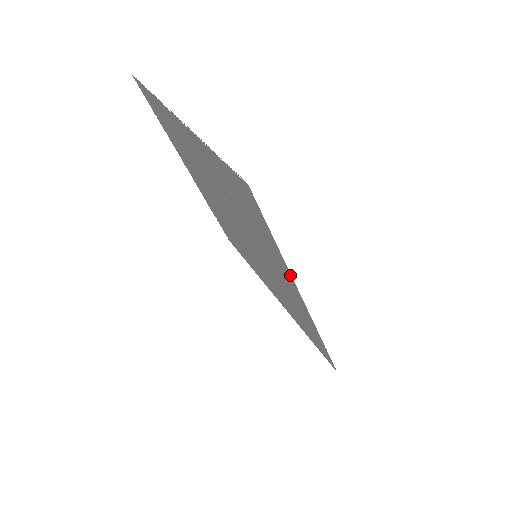
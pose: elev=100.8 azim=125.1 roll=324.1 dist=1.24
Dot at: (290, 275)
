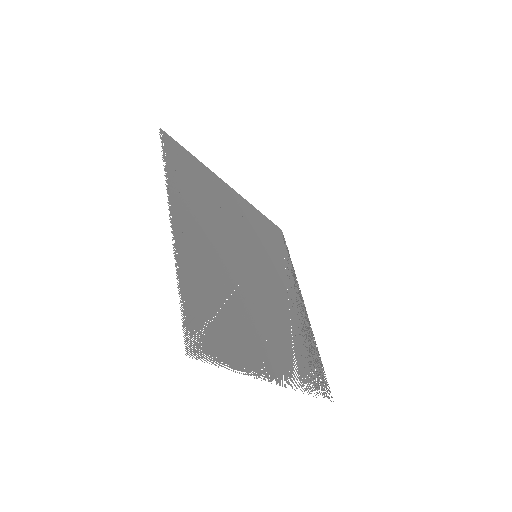
Dot at: (311, 330)
